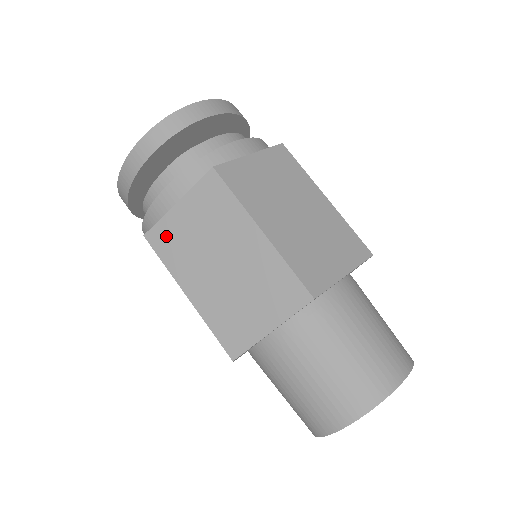
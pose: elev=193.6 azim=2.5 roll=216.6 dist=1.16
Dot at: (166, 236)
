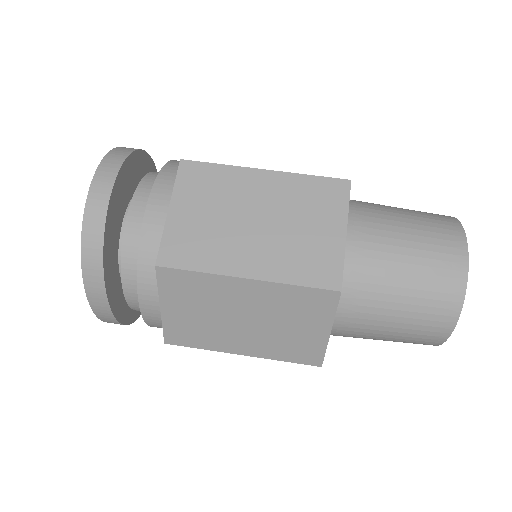
Dot at: (180, 245)
